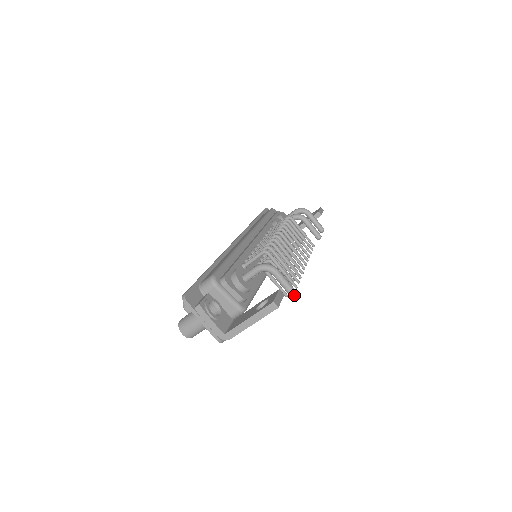
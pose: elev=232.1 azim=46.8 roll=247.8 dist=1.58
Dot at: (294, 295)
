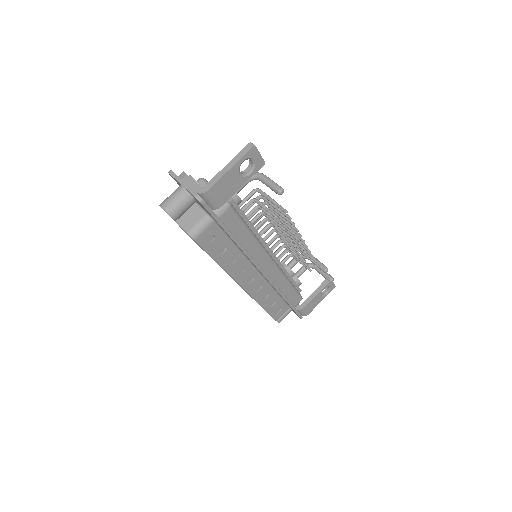
Dot at: (279, 187)
